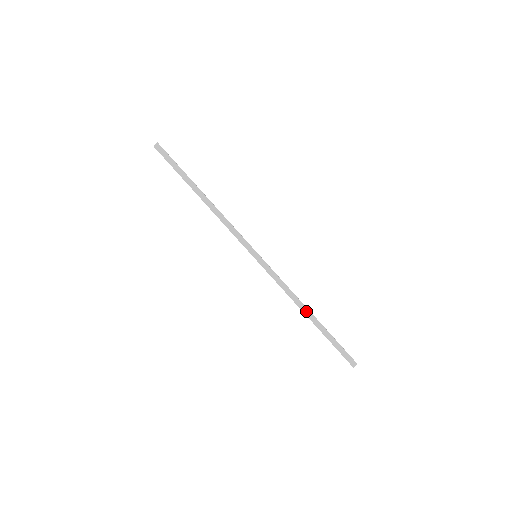
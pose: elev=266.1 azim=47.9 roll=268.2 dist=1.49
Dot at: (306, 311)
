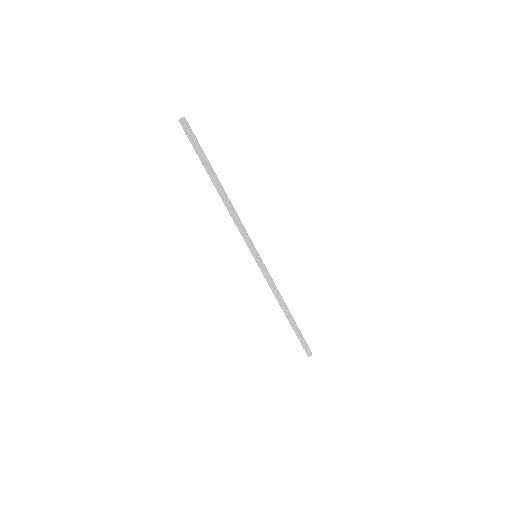
Dot at: (285, 310)
